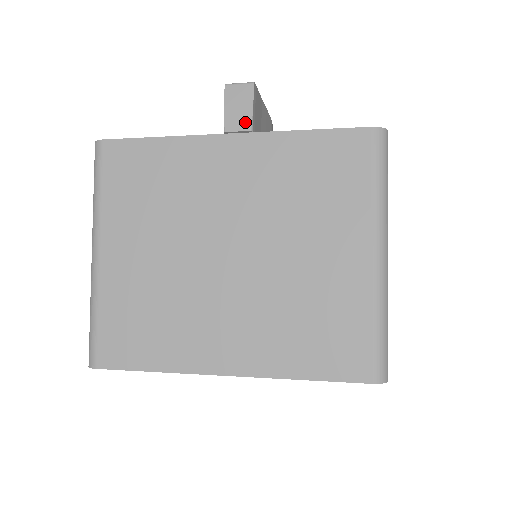
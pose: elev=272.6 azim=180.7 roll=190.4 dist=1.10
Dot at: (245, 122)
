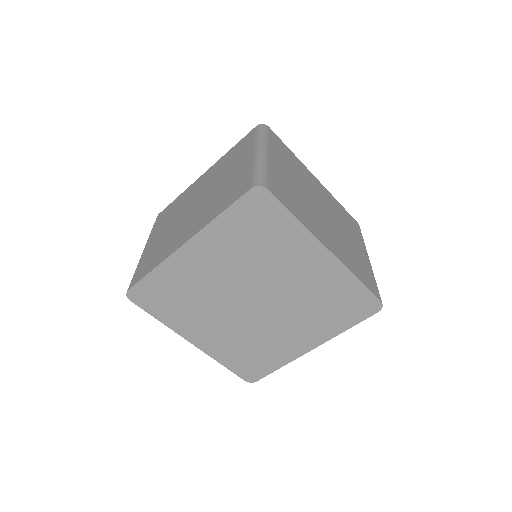
Dot at: occluded
